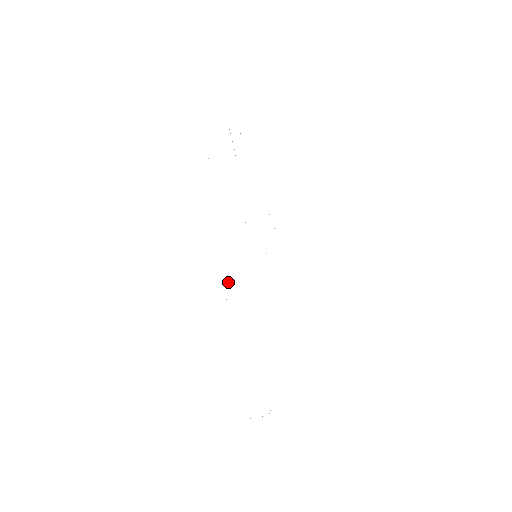
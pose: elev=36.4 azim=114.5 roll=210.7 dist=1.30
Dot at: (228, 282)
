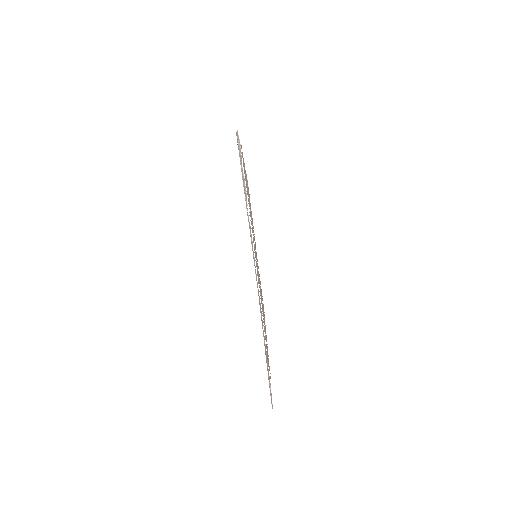
Dot at: occluded
